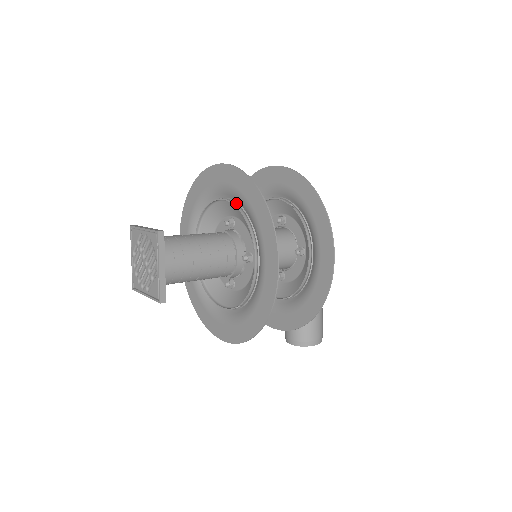
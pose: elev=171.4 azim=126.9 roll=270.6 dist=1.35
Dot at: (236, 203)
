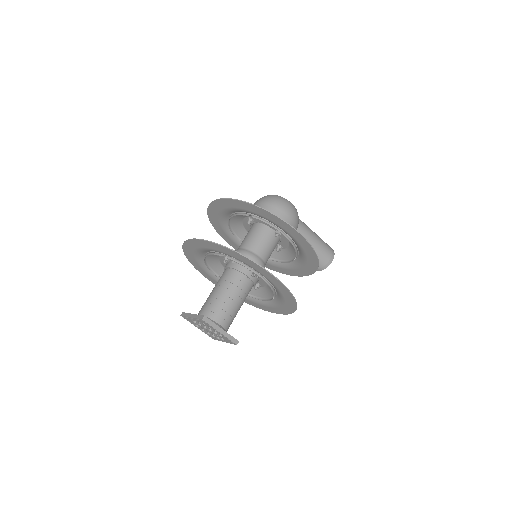
Dot at: (221, 254)
